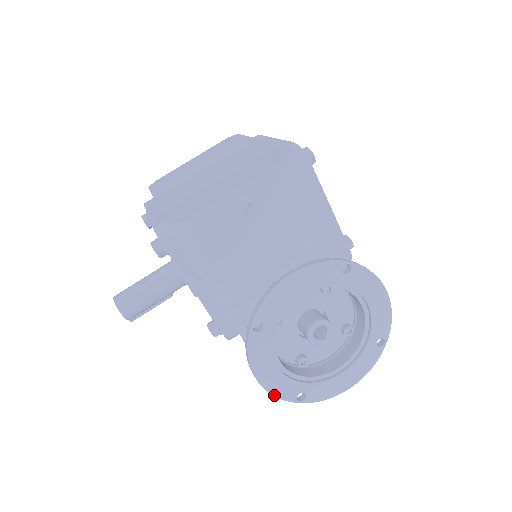
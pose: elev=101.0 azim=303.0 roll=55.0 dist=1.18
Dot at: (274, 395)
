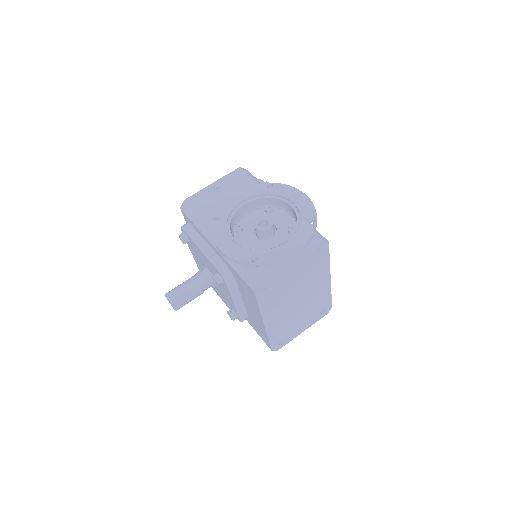
Dot at: (232, 258)
